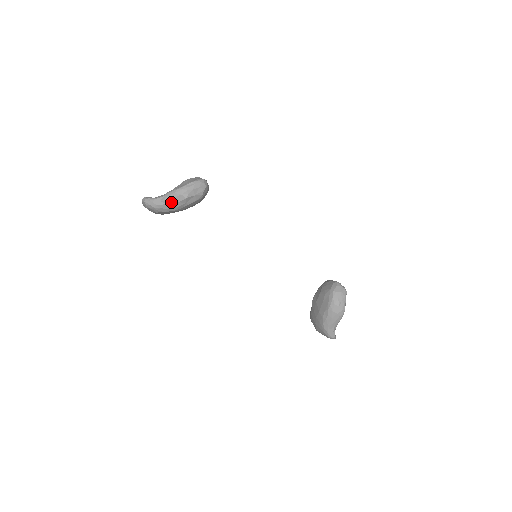
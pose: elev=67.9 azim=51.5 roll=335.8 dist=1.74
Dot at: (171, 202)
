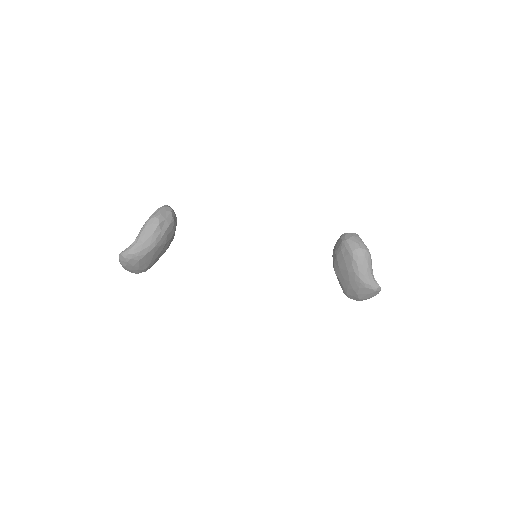
Dot at: (147, 238)
